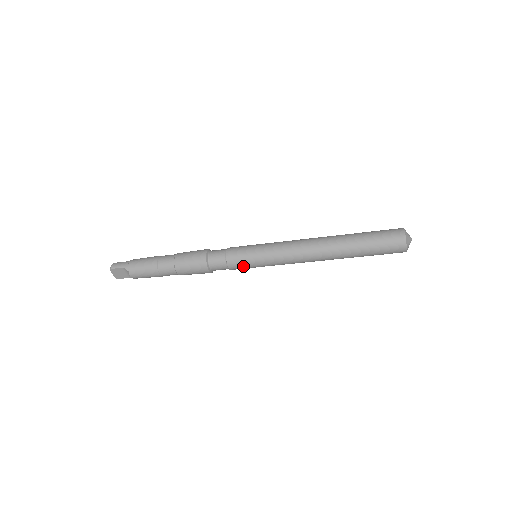
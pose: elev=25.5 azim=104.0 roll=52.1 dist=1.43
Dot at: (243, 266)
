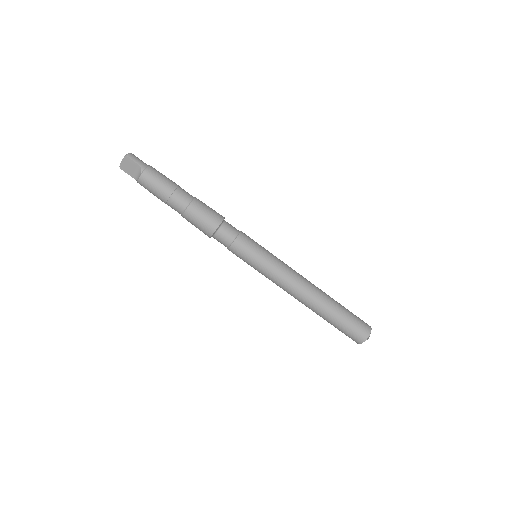
Dot at: (242, 255)
